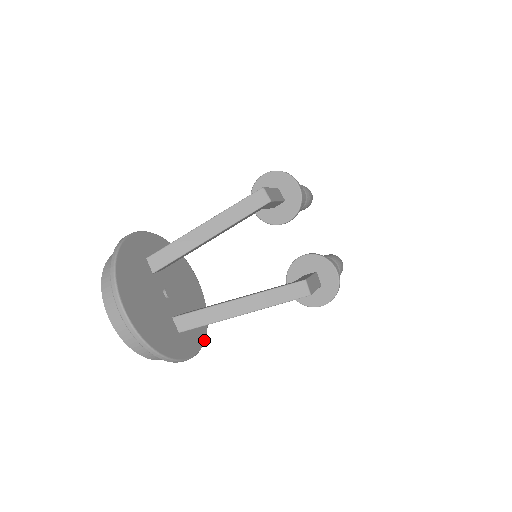
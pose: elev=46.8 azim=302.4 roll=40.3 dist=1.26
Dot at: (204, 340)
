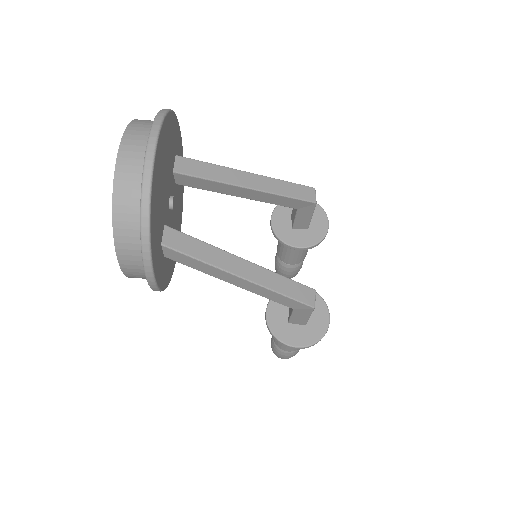
Dot at: (164, 288)
